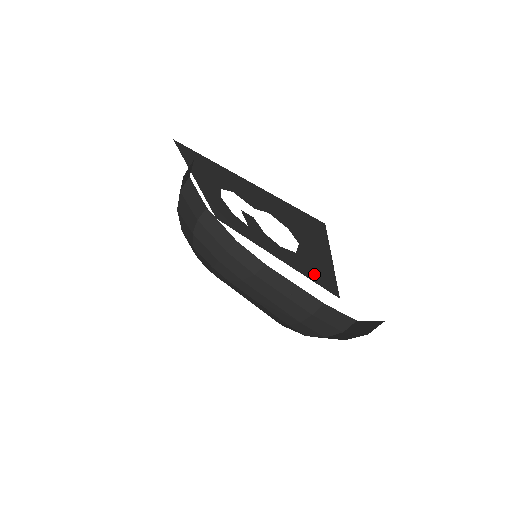
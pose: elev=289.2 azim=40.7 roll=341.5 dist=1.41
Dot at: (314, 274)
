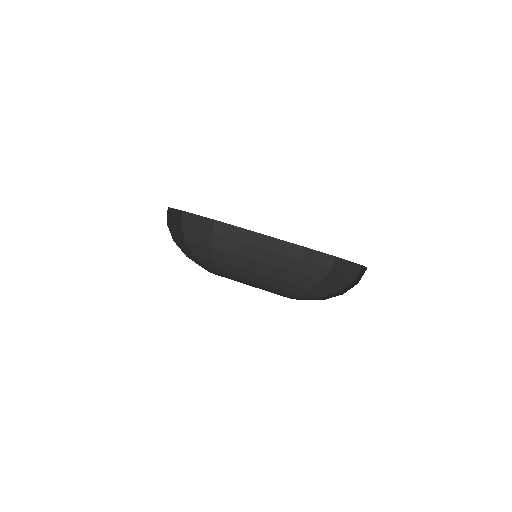
Dot at: occluded
